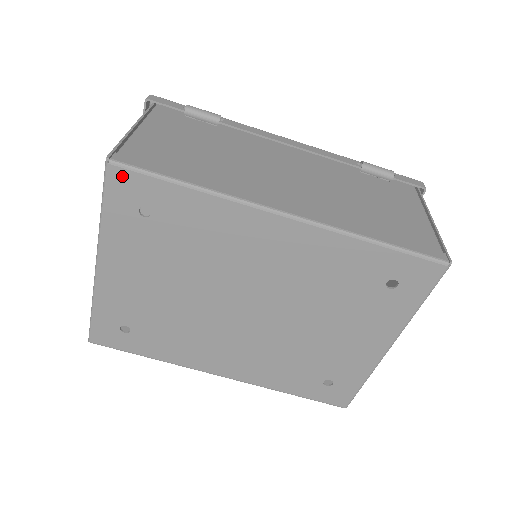
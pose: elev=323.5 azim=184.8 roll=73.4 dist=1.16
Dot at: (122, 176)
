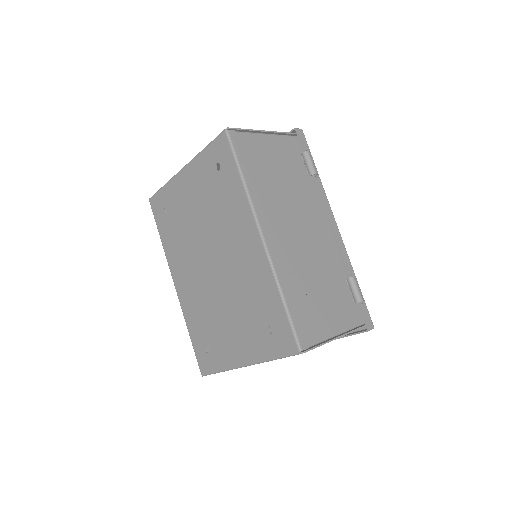
Dot at: (224, 142)
